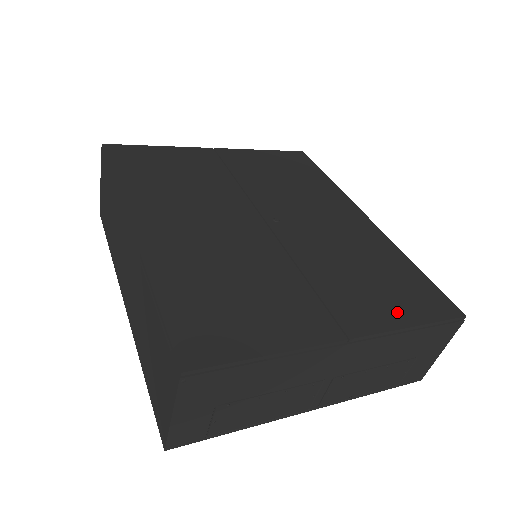
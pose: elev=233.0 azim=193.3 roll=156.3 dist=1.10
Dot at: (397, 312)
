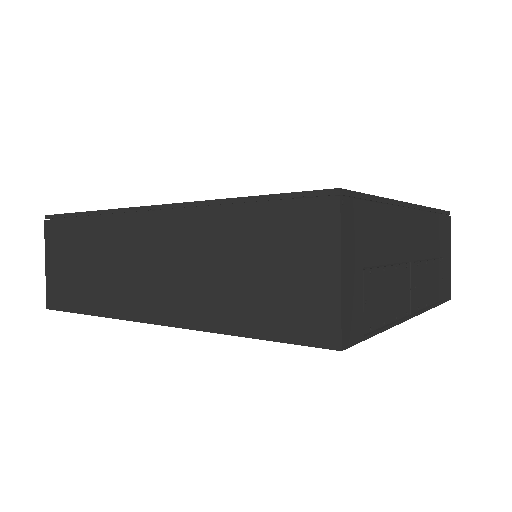
Dot at: occluded
